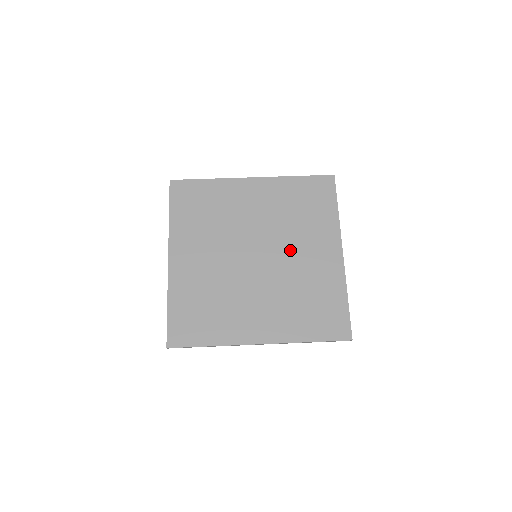
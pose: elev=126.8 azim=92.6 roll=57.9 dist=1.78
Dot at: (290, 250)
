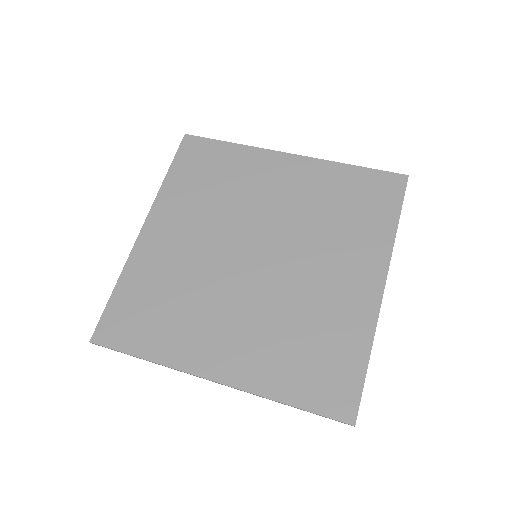
Dot at: (306, 261)
